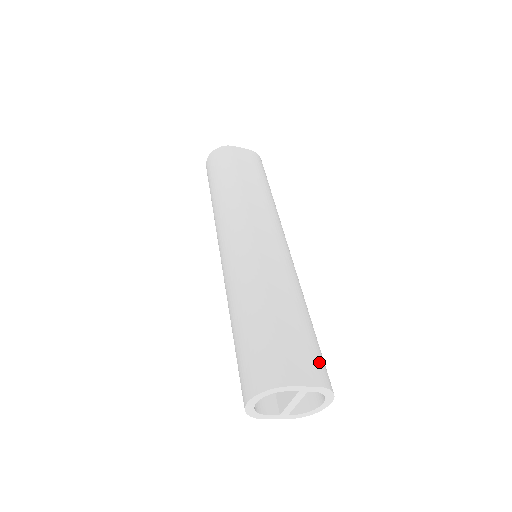
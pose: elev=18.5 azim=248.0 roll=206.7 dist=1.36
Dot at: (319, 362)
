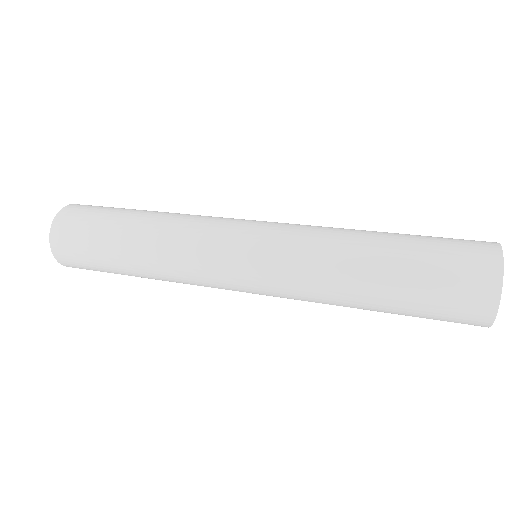
Dot at: occluded
